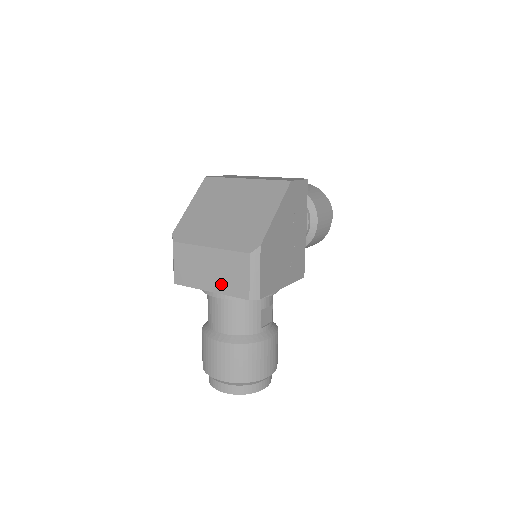
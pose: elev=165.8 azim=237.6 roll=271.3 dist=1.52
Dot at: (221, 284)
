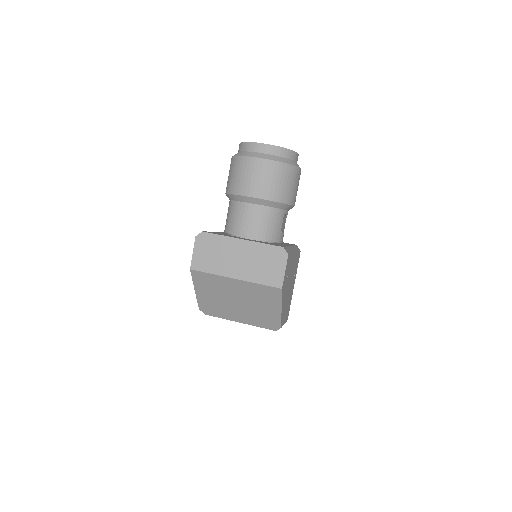
Dot at: occluded
